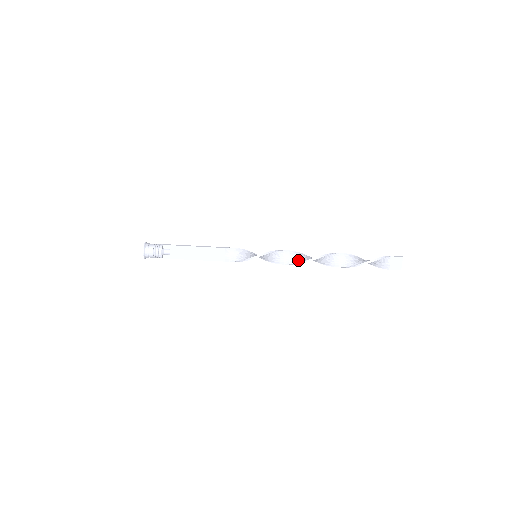
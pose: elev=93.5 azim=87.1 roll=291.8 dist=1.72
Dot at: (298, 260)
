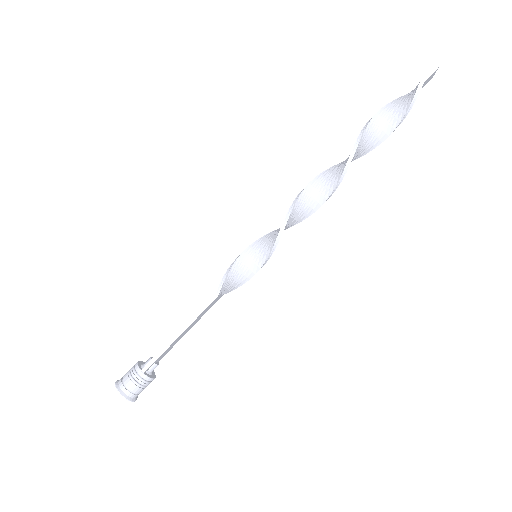
Dot at: (311, 209)
